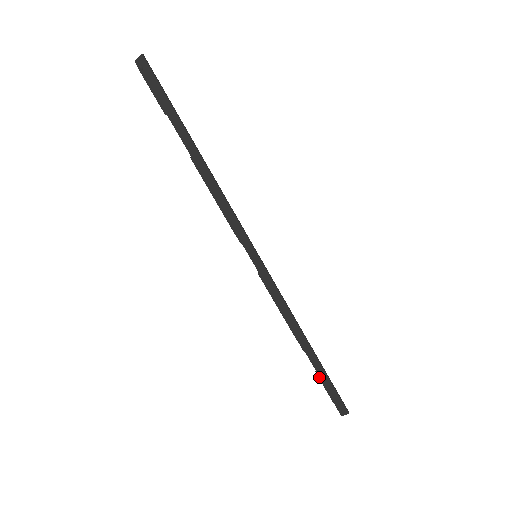
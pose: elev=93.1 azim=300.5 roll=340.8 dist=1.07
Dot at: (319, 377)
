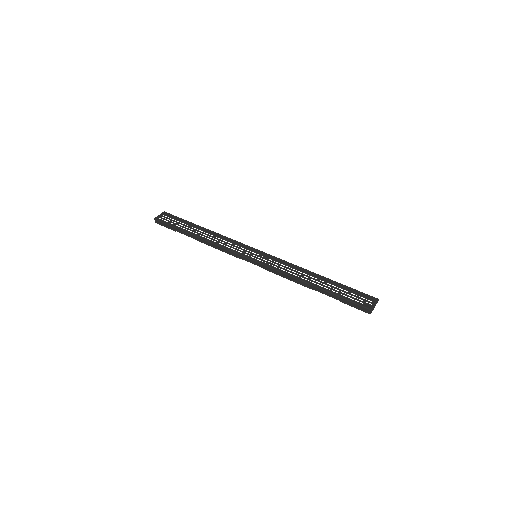
Dot at: occluded
